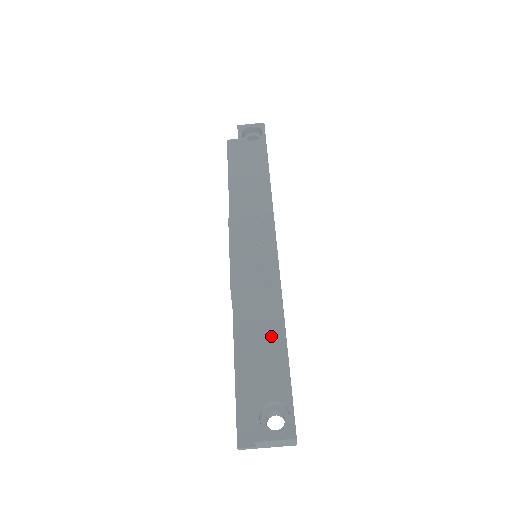
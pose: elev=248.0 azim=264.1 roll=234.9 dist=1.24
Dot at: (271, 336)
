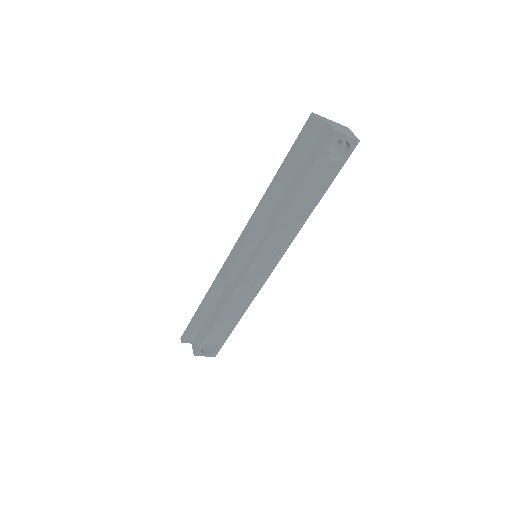
Dot at: (232, 318)
